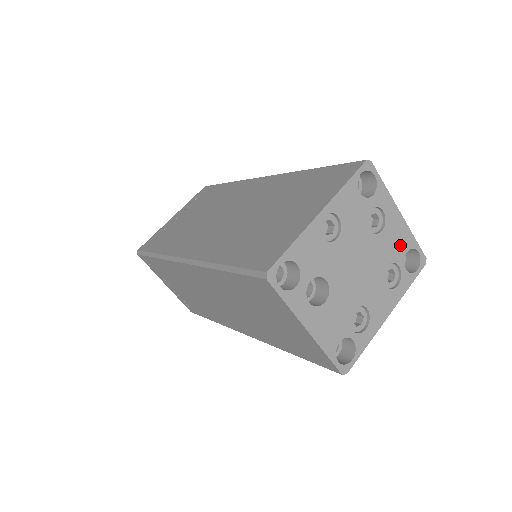
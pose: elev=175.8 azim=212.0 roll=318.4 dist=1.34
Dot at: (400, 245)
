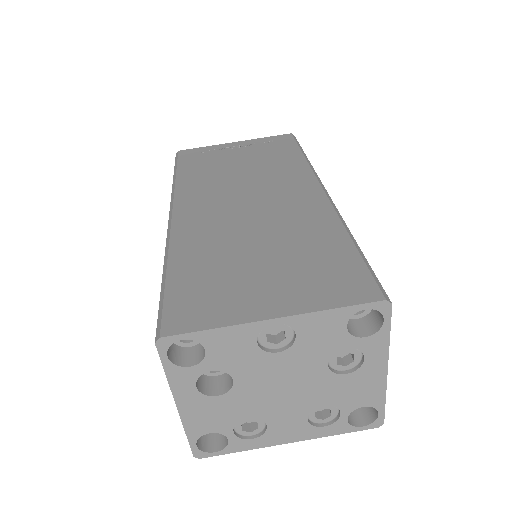
Dot at: (359, 397)
